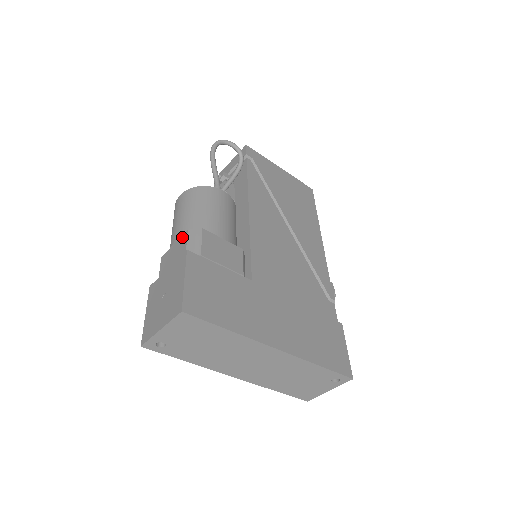
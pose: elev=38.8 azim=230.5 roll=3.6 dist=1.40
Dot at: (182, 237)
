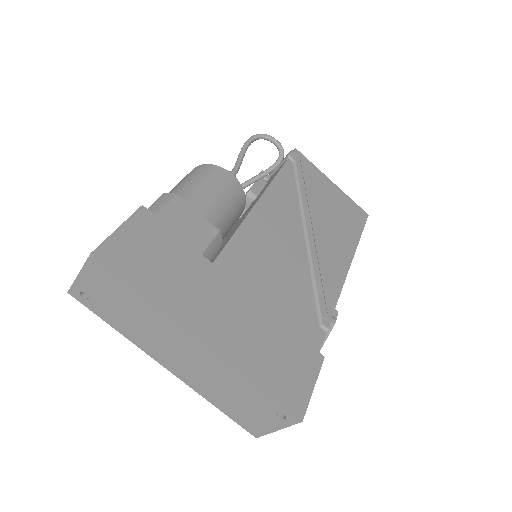
Dot at: occluded
